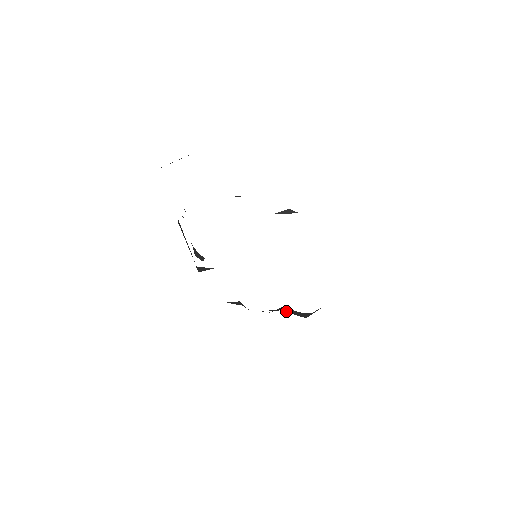
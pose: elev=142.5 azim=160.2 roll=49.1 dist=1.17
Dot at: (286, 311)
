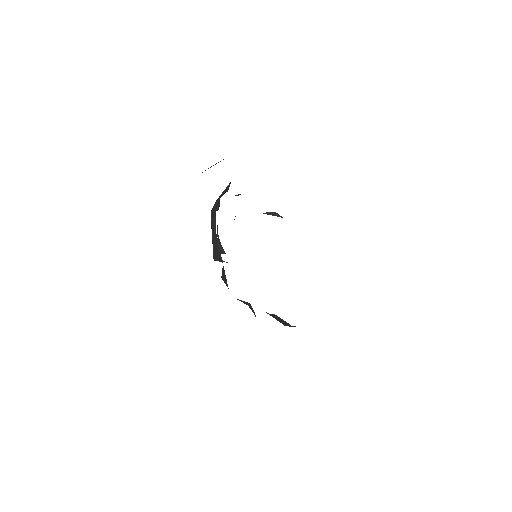
Dot at: (270, 314)
